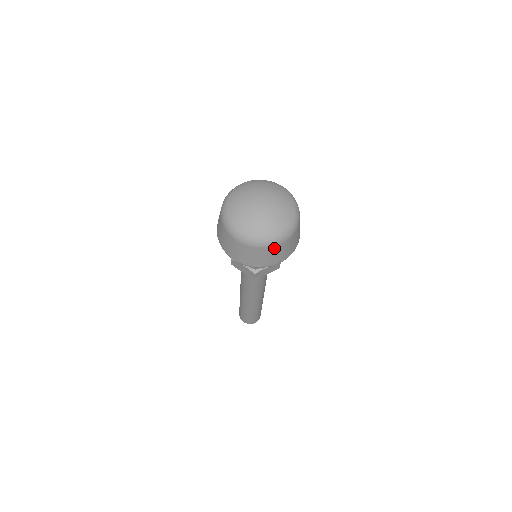
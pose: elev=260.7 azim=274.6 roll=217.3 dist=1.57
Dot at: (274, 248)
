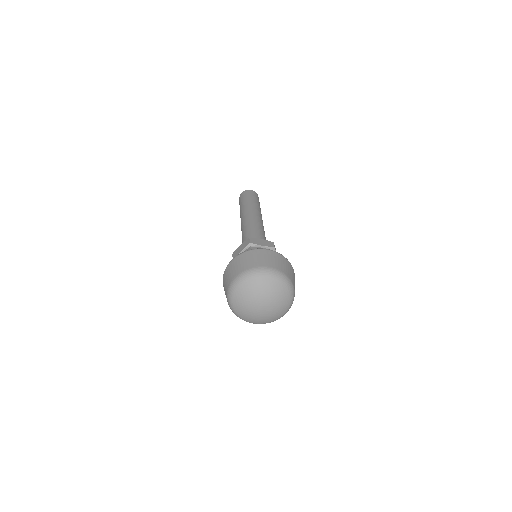
Dot at: occluded
